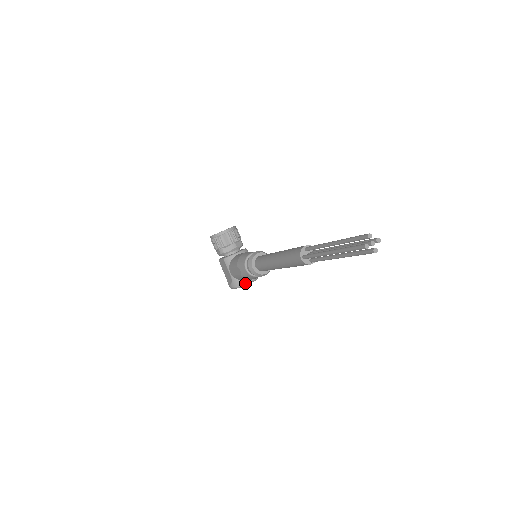
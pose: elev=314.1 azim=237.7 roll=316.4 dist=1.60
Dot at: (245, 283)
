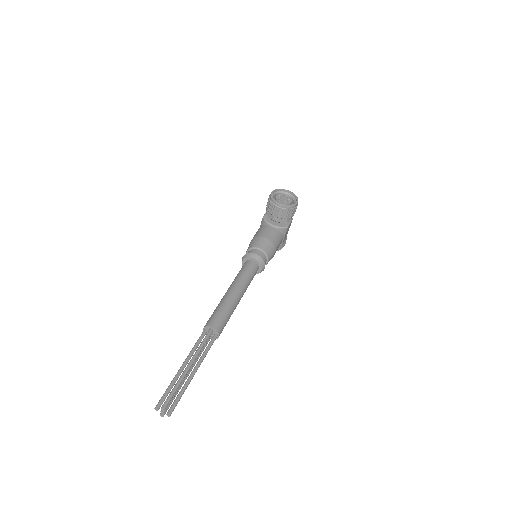
Dot at: occluded
